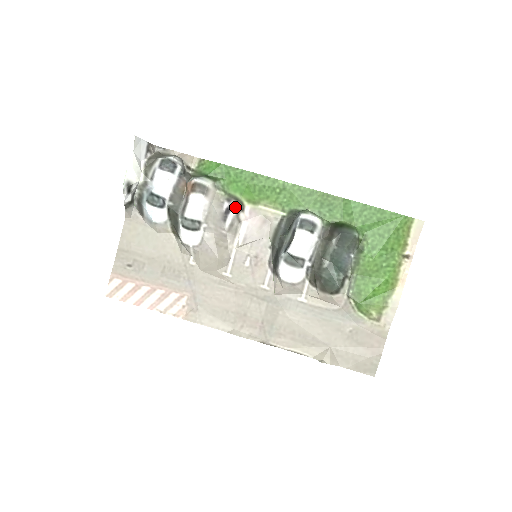
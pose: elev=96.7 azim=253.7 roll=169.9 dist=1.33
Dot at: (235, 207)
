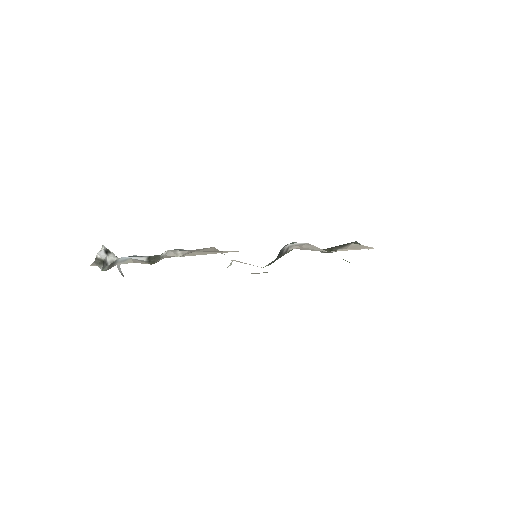
Dot at: occluded
